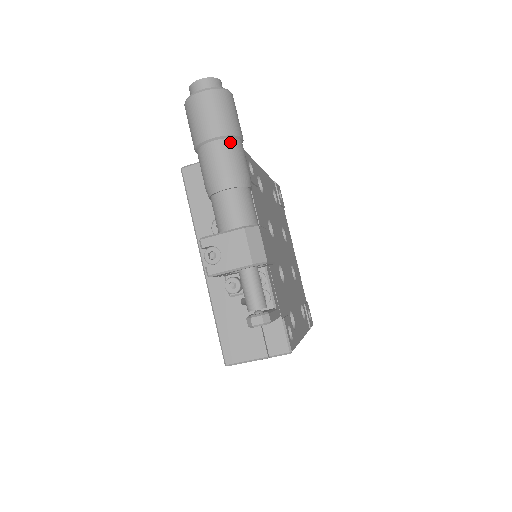
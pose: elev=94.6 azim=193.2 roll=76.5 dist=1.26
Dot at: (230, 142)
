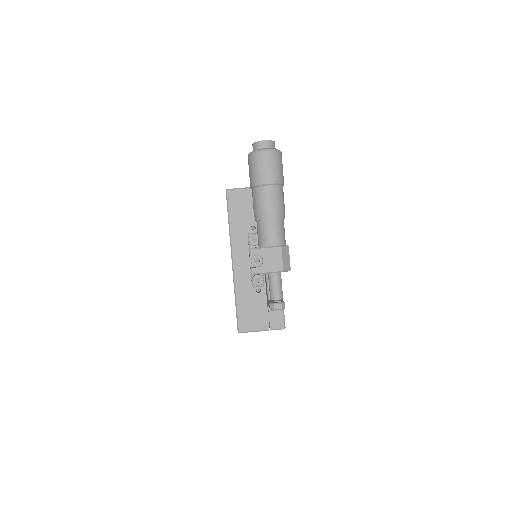
Dot at: (279, 188)
